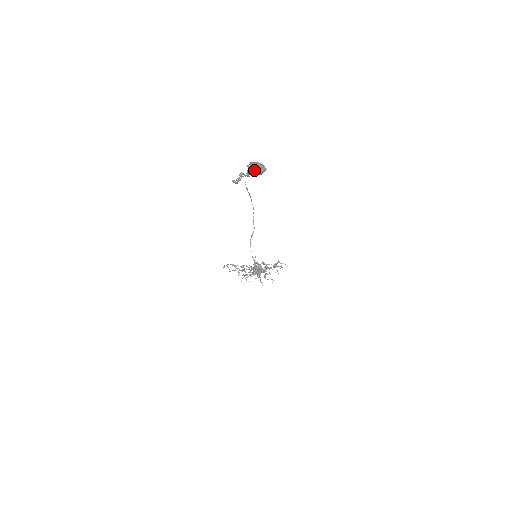
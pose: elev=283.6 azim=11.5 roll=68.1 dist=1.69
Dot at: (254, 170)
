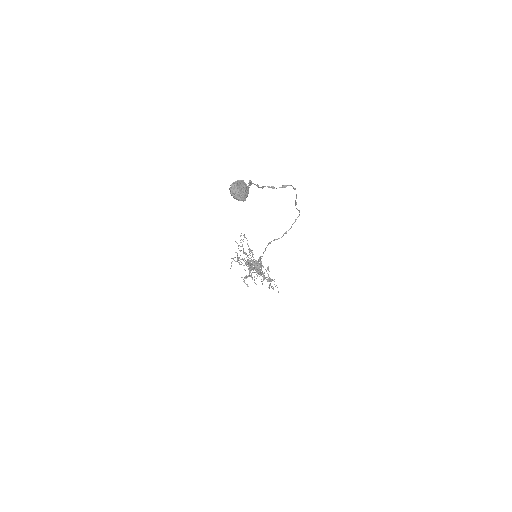
Dot at: (231, 189)
